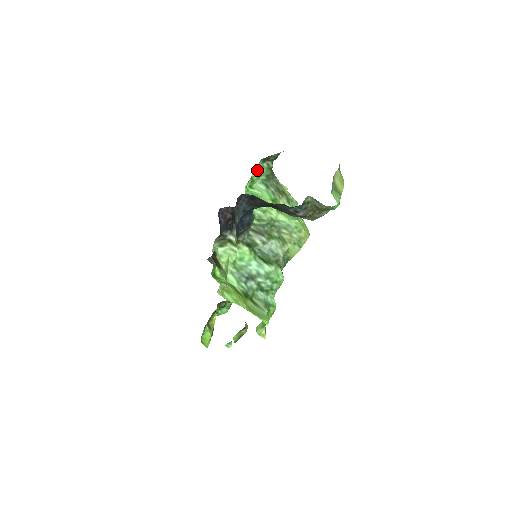
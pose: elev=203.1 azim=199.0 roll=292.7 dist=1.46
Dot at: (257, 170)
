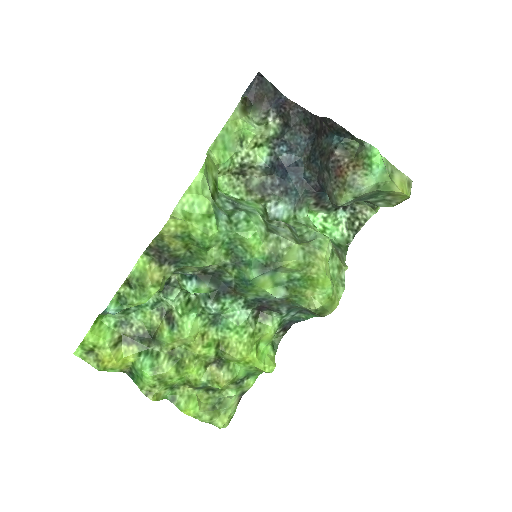
Dot at: (336, 227)
